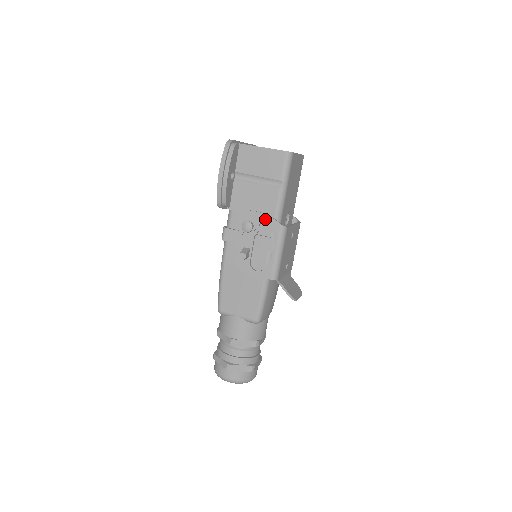
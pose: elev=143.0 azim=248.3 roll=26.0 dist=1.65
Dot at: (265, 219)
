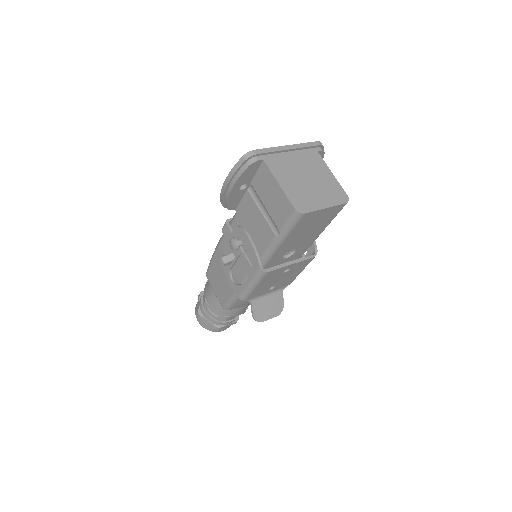
Dot at: (251, 250)
